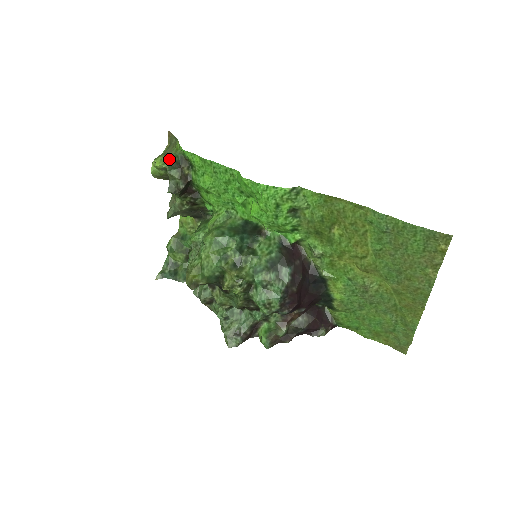
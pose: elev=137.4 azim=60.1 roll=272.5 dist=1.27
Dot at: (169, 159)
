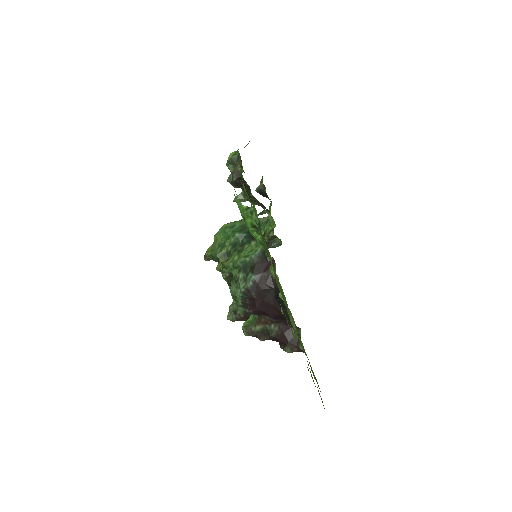
Dot at: occluded
